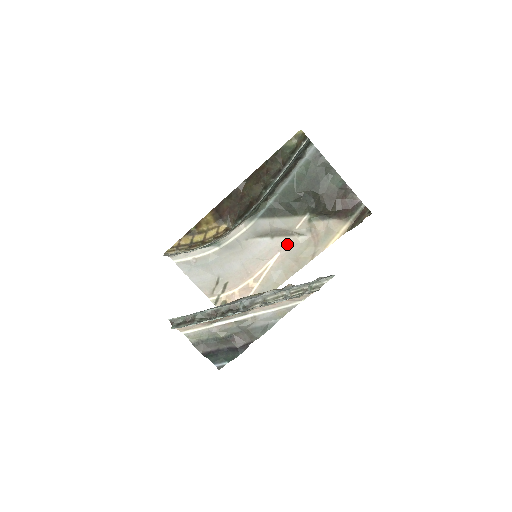
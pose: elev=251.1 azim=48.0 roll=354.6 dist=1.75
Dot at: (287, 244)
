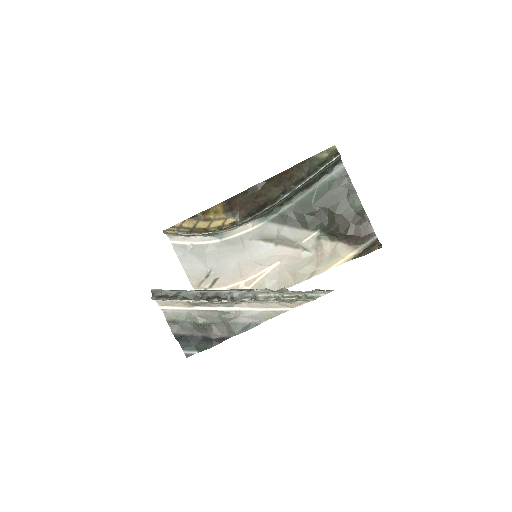
Dot at: (289, 255)
